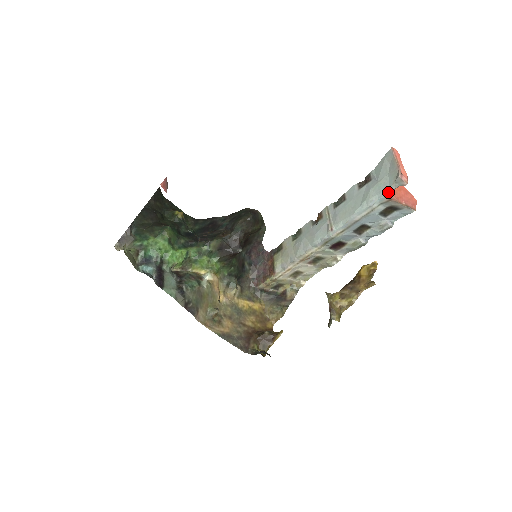
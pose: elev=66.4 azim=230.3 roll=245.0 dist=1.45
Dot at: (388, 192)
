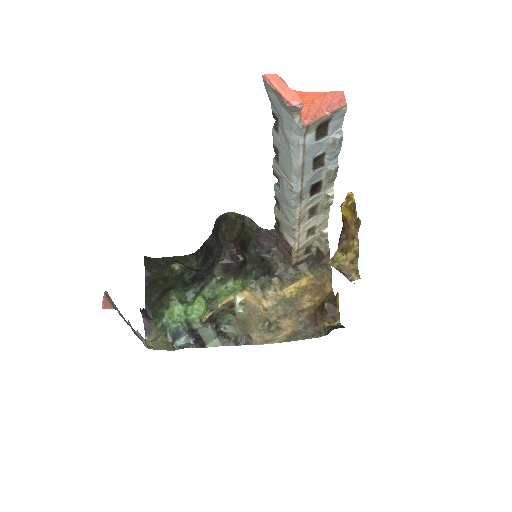
Dot at: (297, 124)
